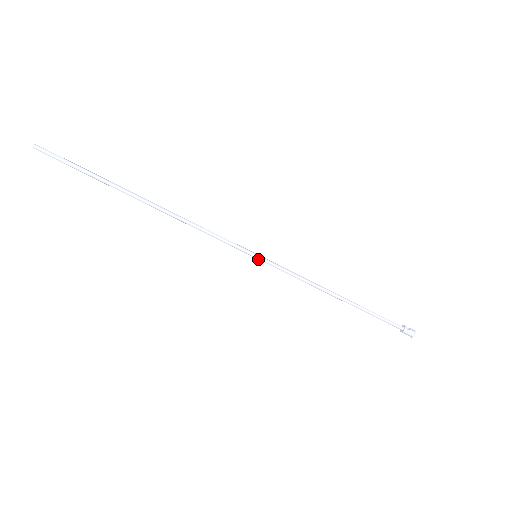
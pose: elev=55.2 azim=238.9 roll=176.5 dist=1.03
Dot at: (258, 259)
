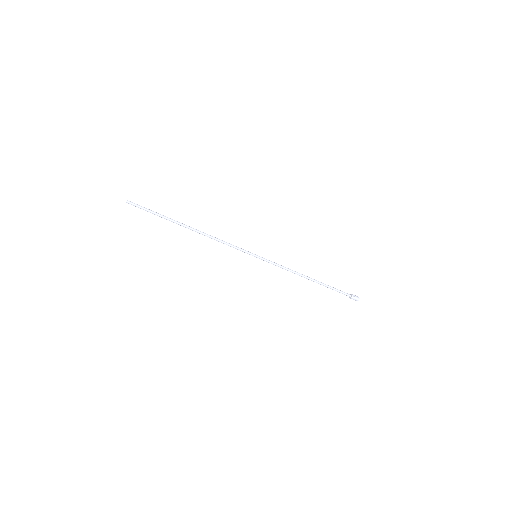
Dot at: occluded
